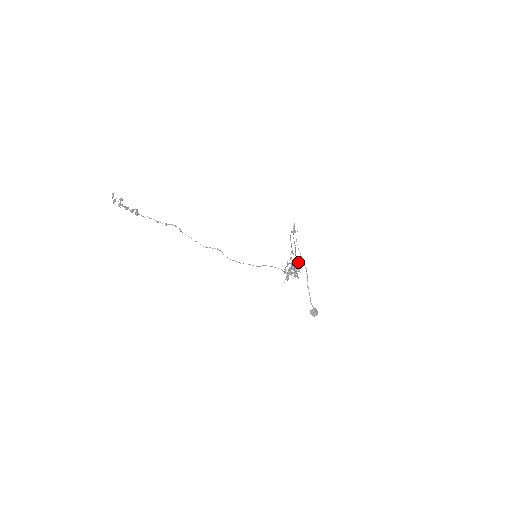
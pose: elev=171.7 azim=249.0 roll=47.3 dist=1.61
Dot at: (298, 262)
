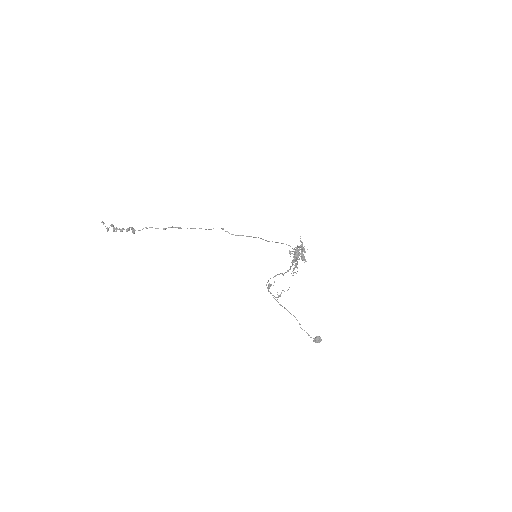
Dot at: occluded
